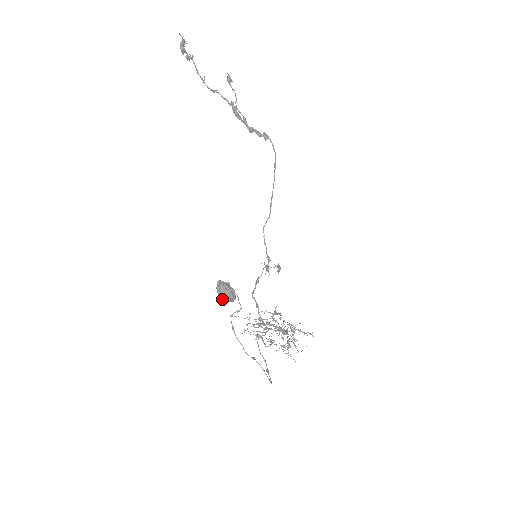
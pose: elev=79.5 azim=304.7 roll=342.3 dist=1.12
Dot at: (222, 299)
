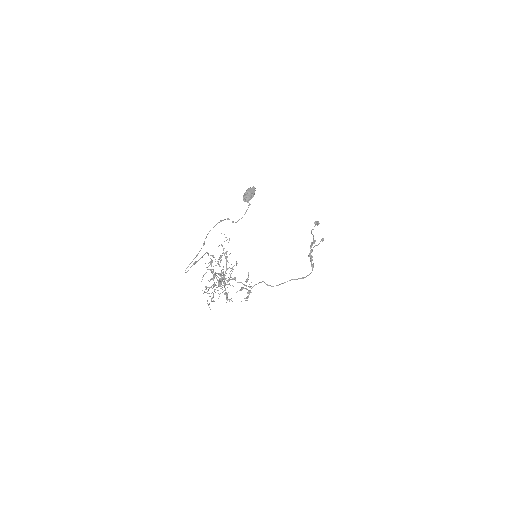
Dot at: (245, 194)
